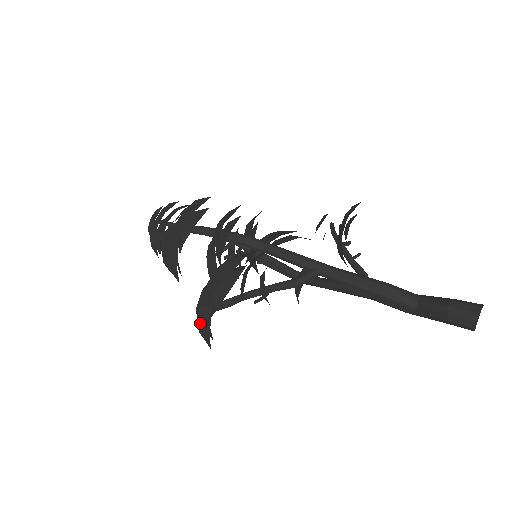
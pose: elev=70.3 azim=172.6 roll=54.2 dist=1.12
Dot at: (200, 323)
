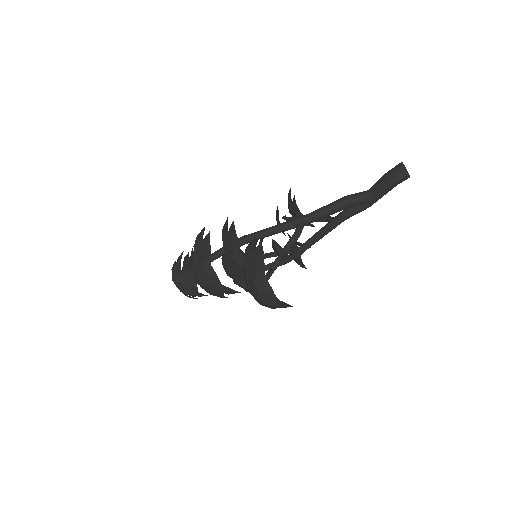
Dot at: (261, 291)
